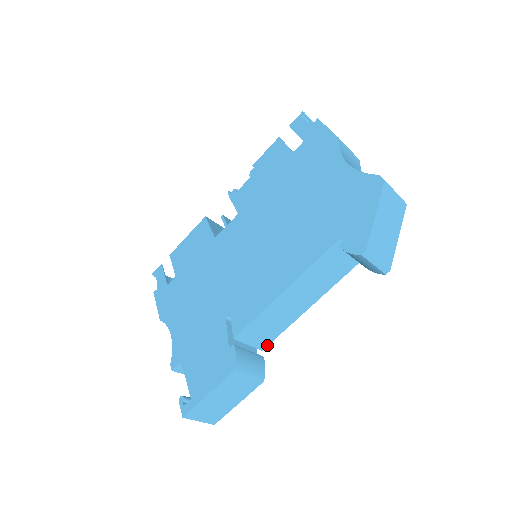
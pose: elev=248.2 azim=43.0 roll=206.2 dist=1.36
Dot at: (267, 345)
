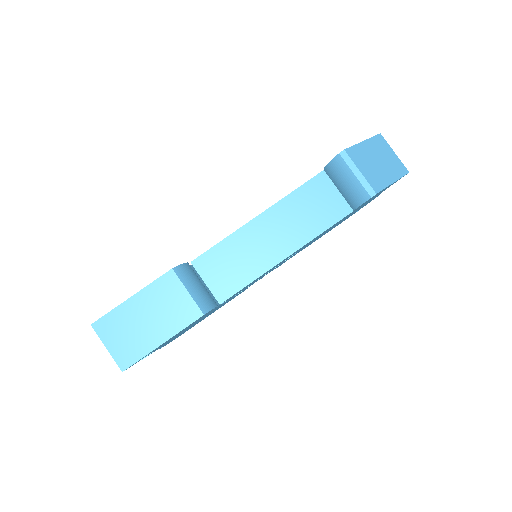
Dot at: (228, 298)
